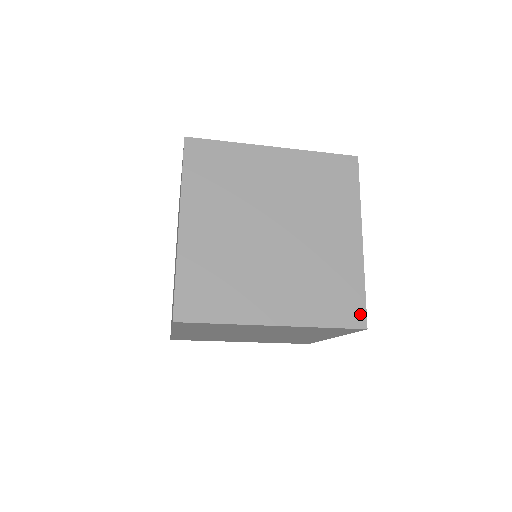
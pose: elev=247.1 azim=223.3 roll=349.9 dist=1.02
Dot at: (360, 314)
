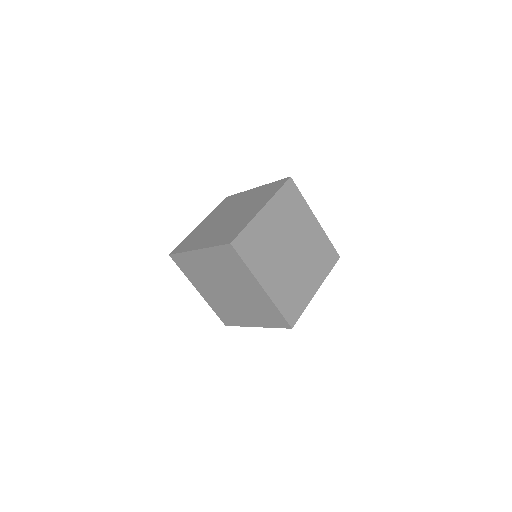
Dot at: occluded
